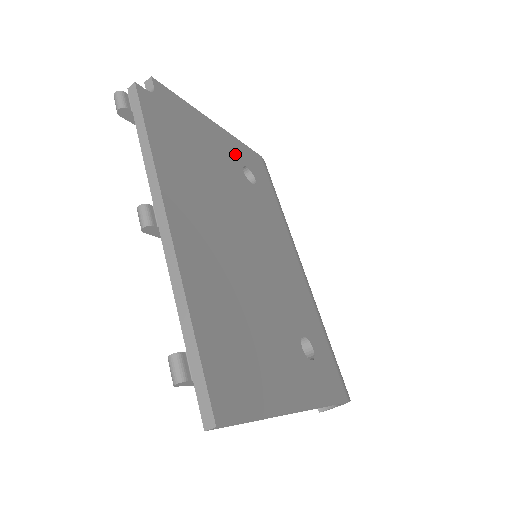
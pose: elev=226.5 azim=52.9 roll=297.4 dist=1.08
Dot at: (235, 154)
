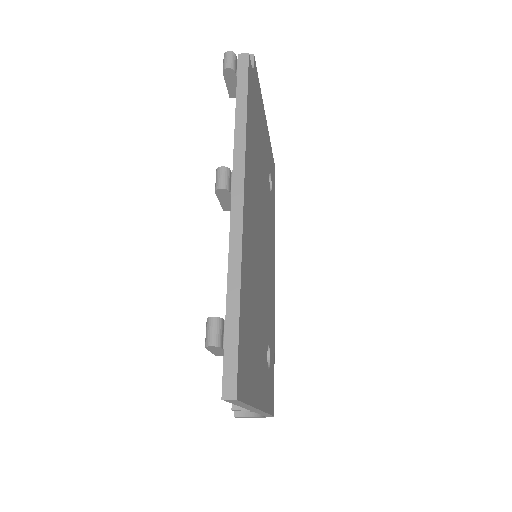
Dot at: (269, 157)
